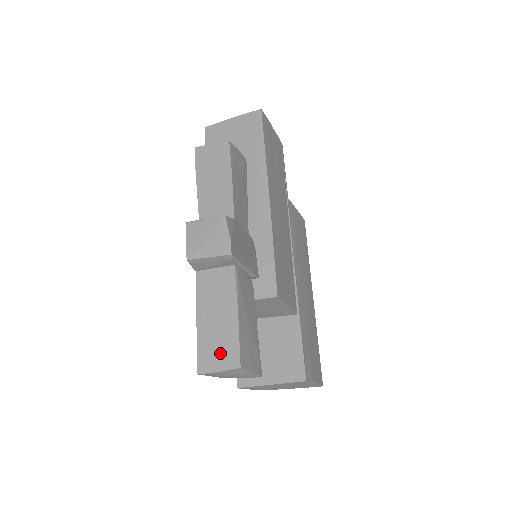
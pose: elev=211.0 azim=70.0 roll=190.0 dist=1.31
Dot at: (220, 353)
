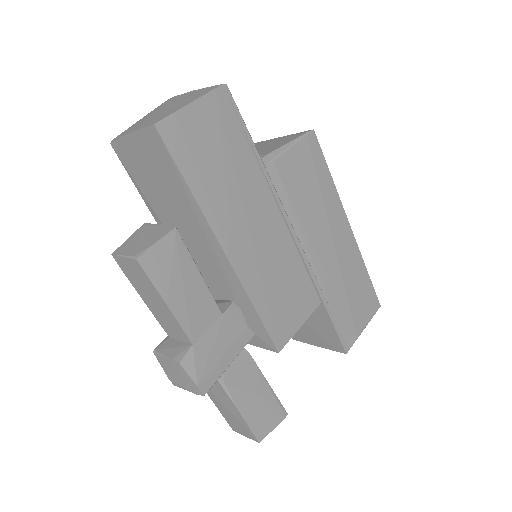
Dot at: (240, 428)
